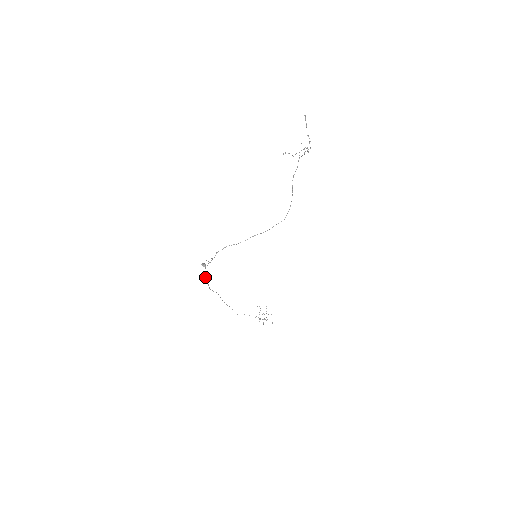
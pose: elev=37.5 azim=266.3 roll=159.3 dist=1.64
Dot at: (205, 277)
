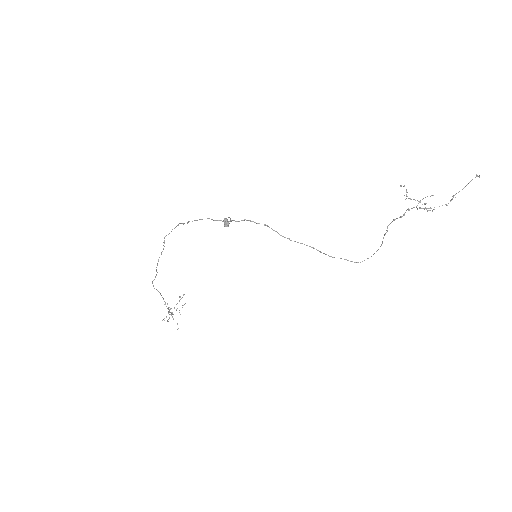
Dot at: (180, 223)
